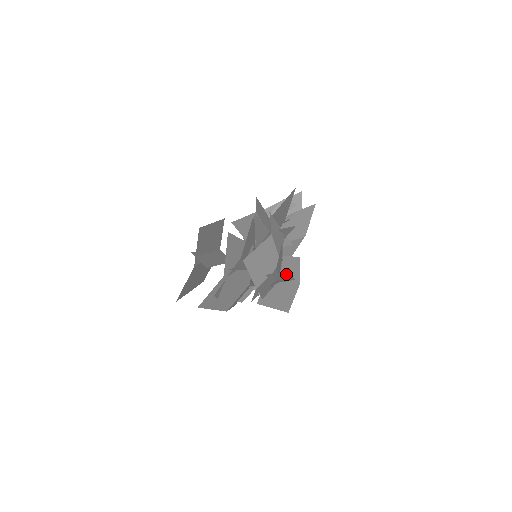
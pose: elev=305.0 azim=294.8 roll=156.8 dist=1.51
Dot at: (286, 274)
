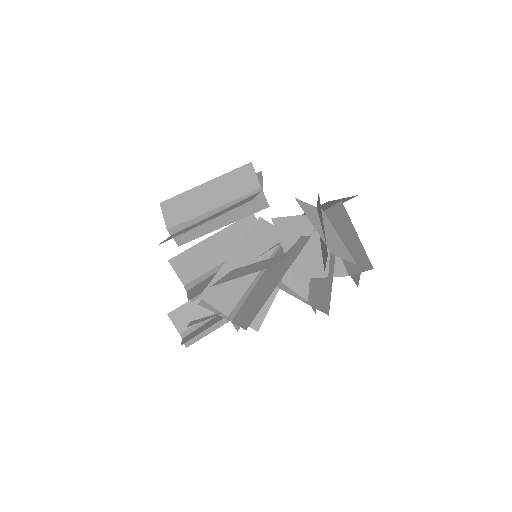
Dot at: (199, 336)
